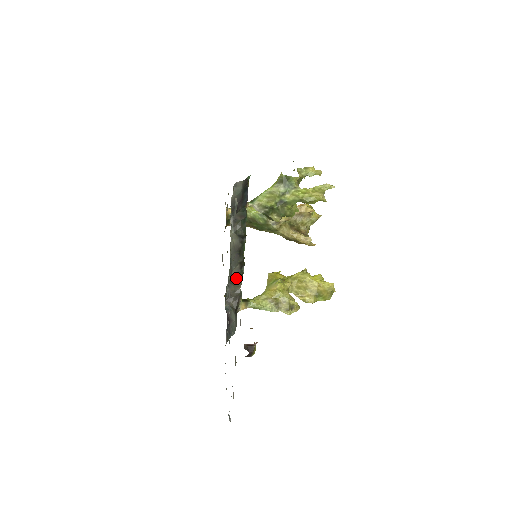
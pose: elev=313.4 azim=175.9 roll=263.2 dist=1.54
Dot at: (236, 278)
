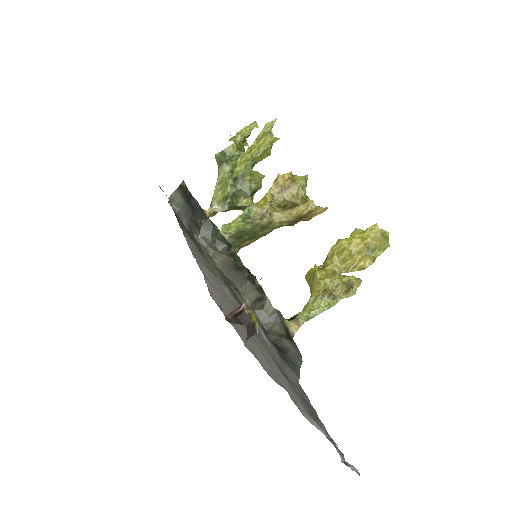
Dot at: (258, 299)
